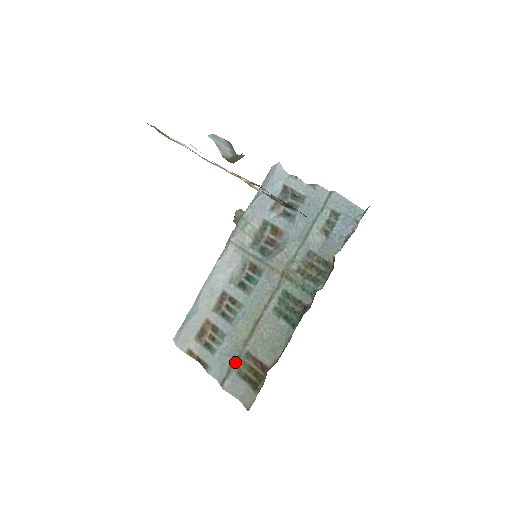
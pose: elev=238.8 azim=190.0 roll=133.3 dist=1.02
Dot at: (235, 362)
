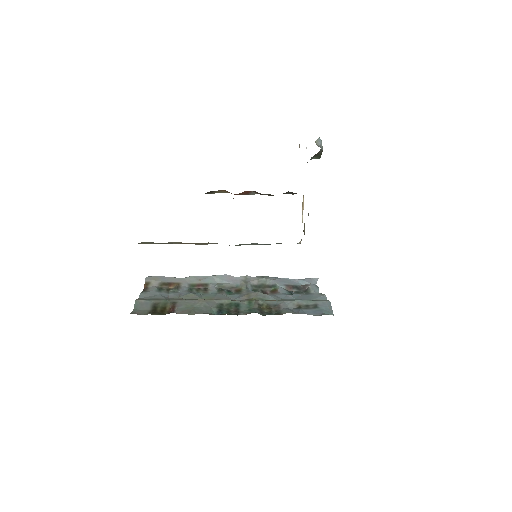
Dot at: (162, 299)
